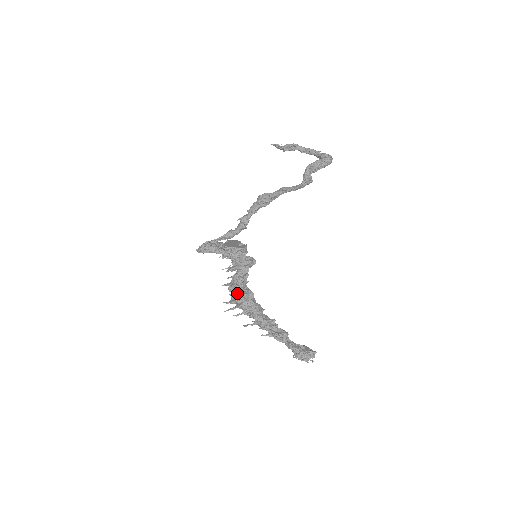
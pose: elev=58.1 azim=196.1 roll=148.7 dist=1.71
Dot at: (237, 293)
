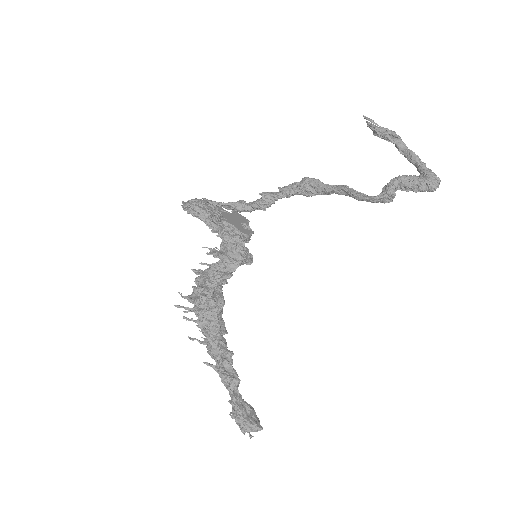
Dot at: (202, 293)
